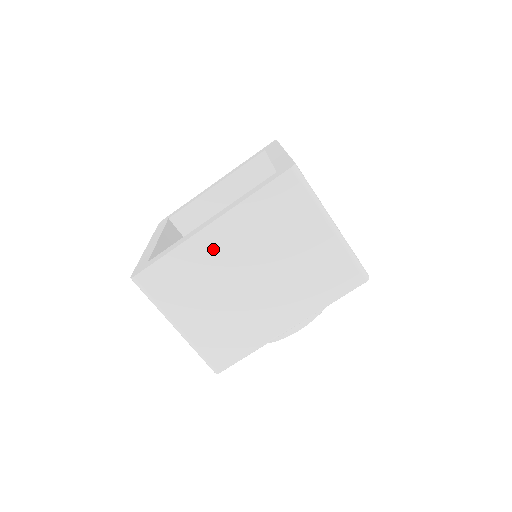
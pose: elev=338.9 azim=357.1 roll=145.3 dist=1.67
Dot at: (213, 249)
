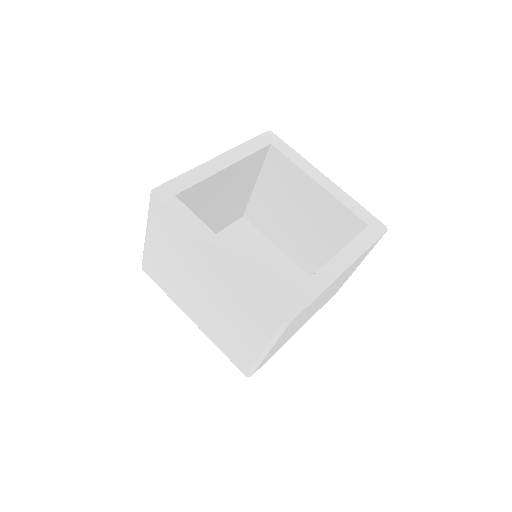
Dot at: (202, 259)
